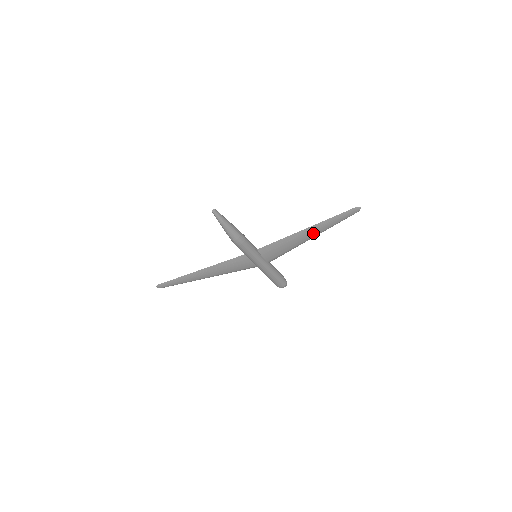
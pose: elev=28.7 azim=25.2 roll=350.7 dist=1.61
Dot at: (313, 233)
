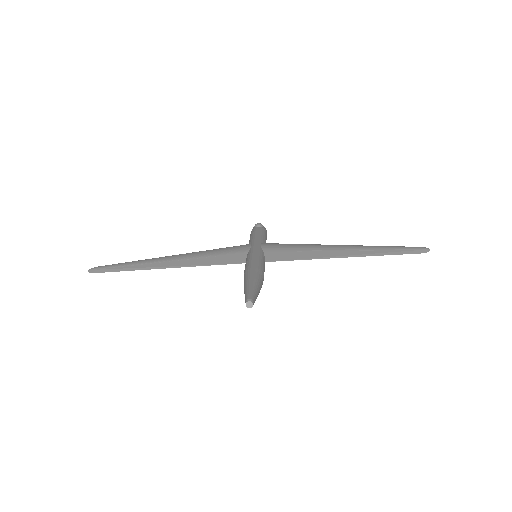
Dot at: occluded
